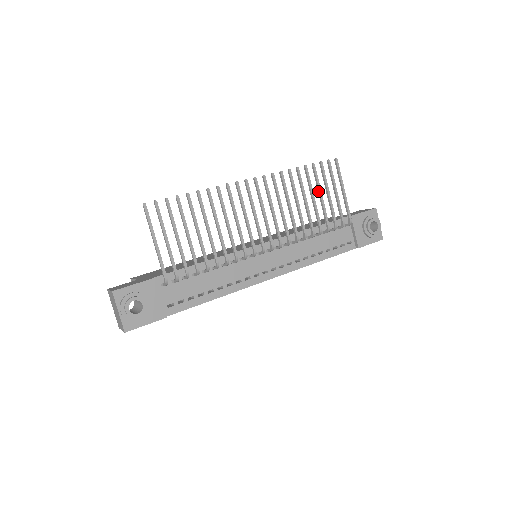
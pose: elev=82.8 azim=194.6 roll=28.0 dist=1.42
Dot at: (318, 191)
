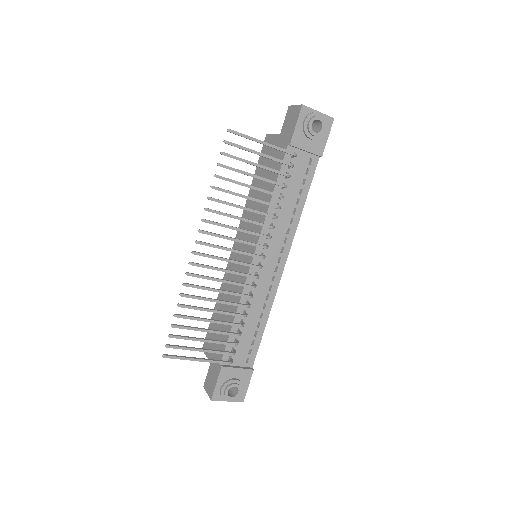
Dot at: occluded
